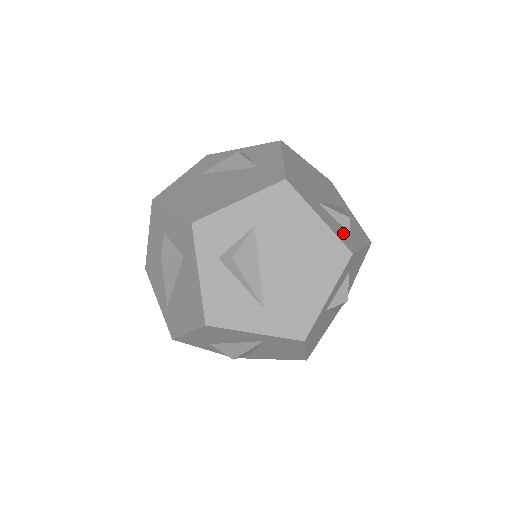
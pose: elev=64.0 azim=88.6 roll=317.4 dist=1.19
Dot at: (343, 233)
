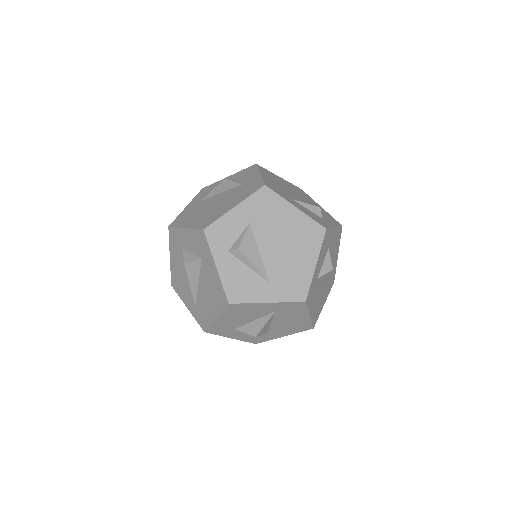
Dot at: (316, 218)
